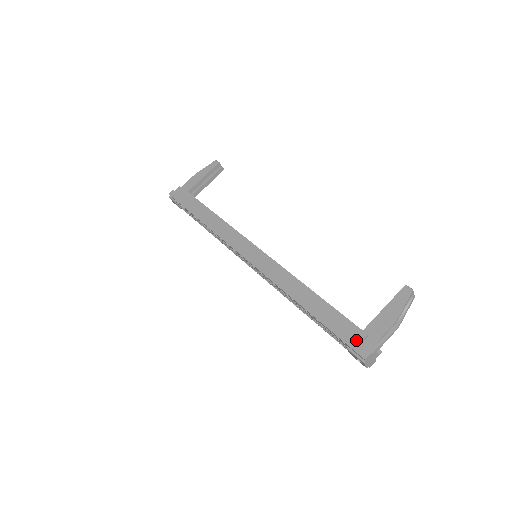
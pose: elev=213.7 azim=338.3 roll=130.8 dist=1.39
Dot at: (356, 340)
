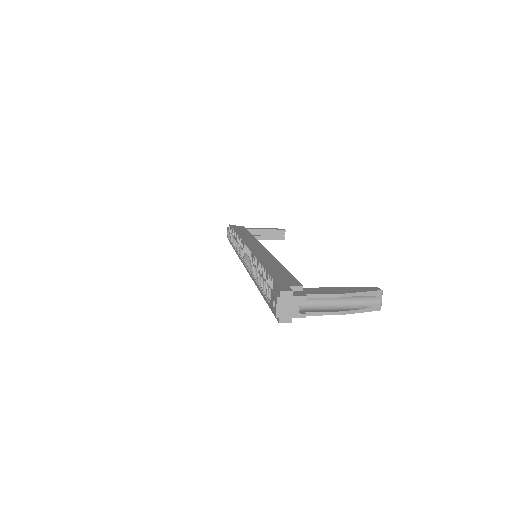
Dot at: (287, 284)
